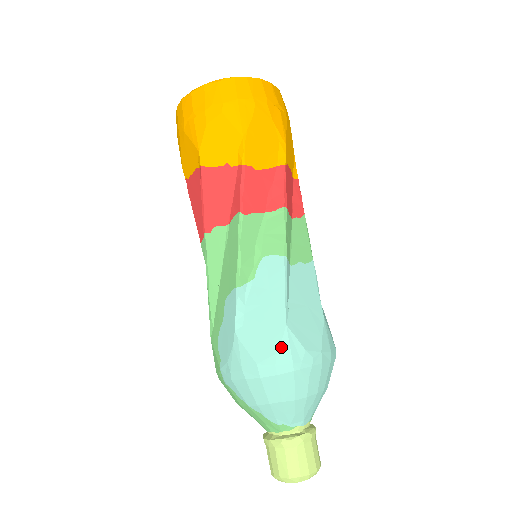
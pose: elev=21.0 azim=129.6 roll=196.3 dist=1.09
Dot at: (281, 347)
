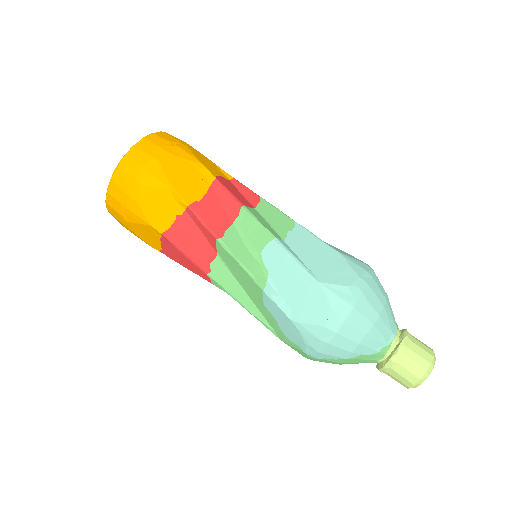
Dot at: (330, 300)
